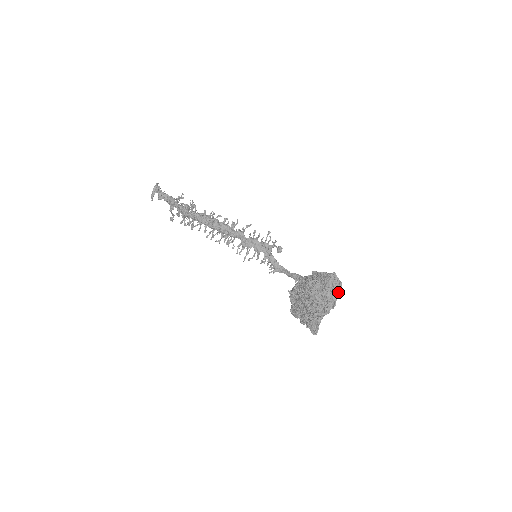
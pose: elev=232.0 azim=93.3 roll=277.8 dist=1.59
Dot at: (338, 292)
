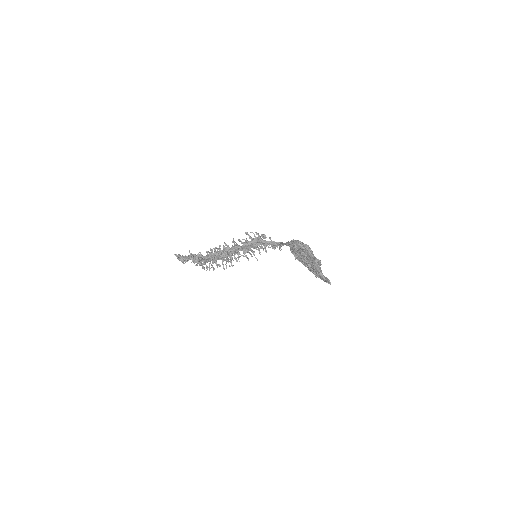
Dot at: (308, 252)
